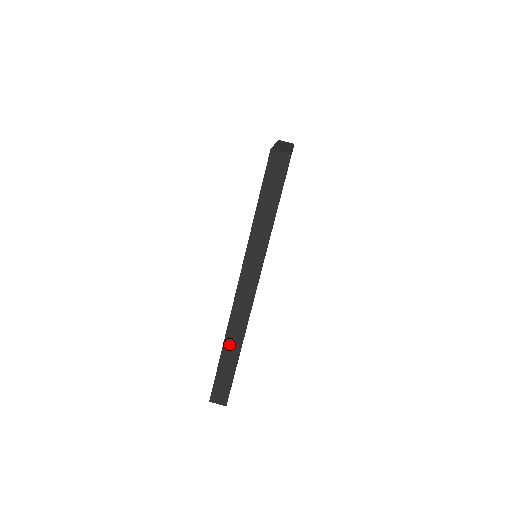
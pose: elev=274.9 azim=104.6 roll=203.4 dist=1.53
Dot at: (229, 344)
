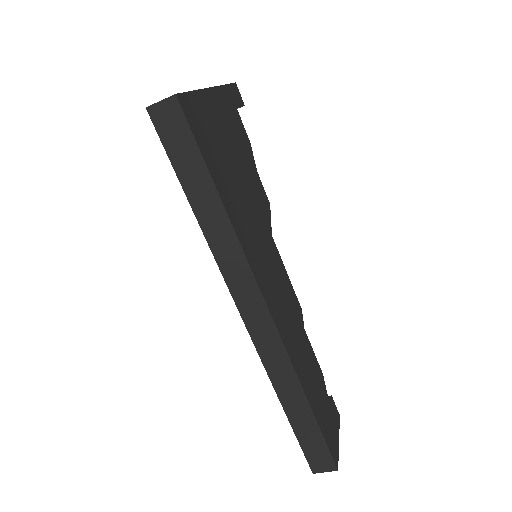
Dot at: (285, 393)
